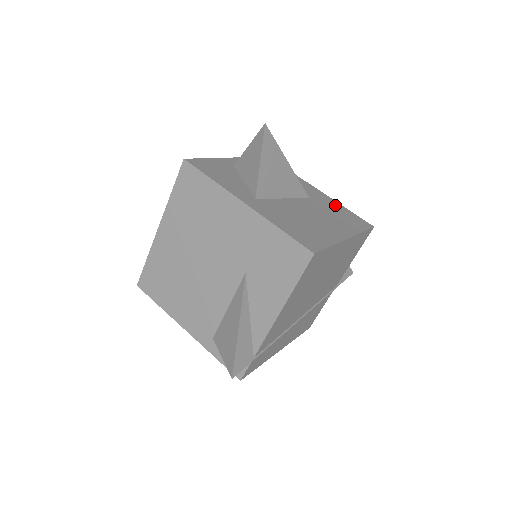
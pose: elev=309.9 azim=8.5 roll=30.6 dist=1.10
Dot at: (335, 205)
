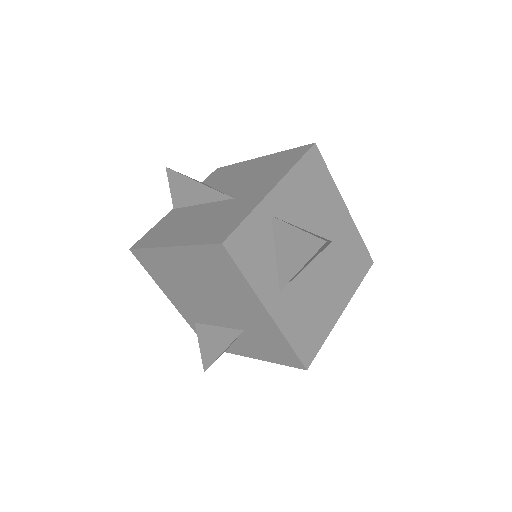
Dot at: (352, 238)
